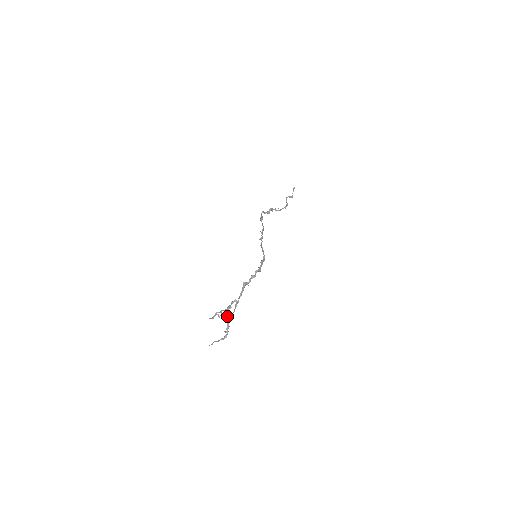
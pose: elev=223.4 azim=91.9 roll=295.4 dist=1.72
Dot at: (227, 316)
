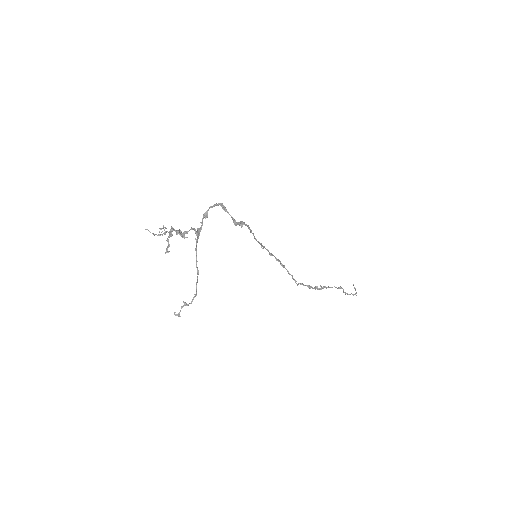
Dot at: (171, 228)
